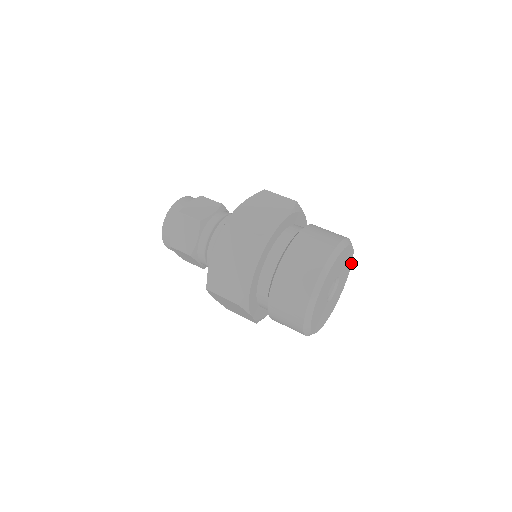
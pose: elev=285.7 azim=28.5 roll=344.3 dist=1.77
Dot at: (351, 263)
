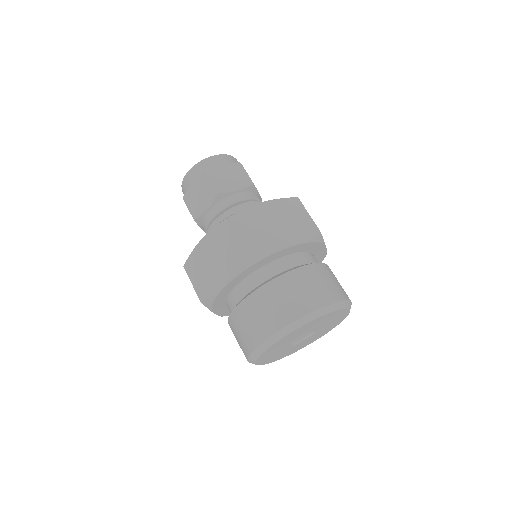
Dot at: (344, 318)
